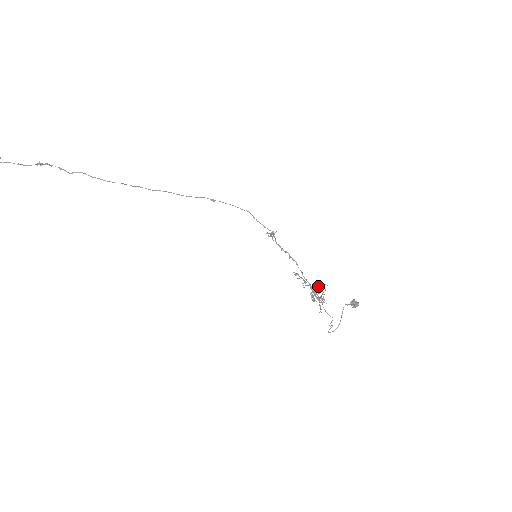
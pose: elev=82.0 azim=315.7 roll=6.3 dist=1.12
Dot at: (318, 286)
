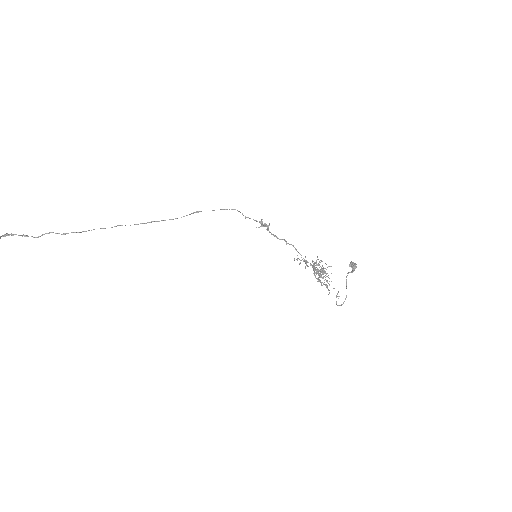
Dot at: (322, 271)
